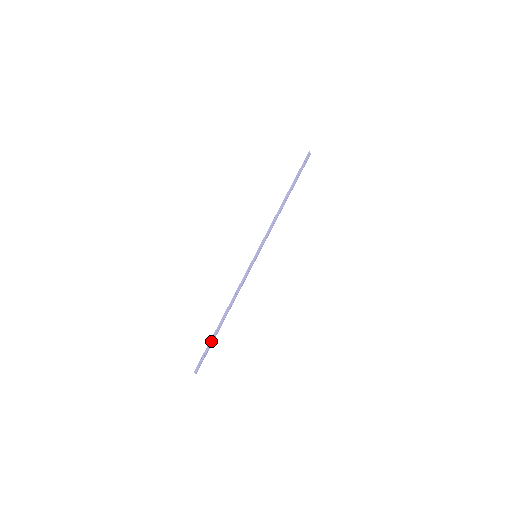
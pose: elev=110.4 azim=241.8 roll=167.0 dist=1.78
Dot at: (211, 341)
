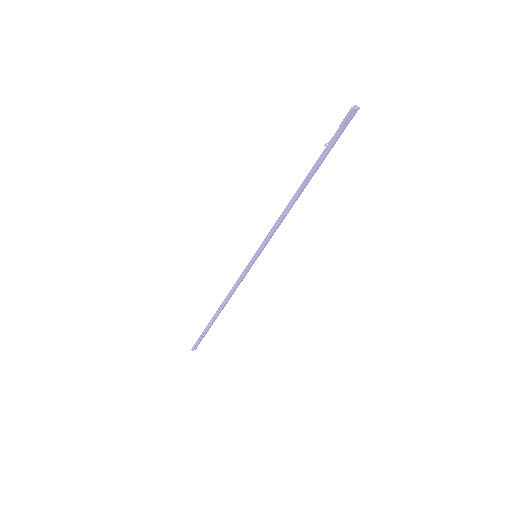
Dot at: (206, 329)
